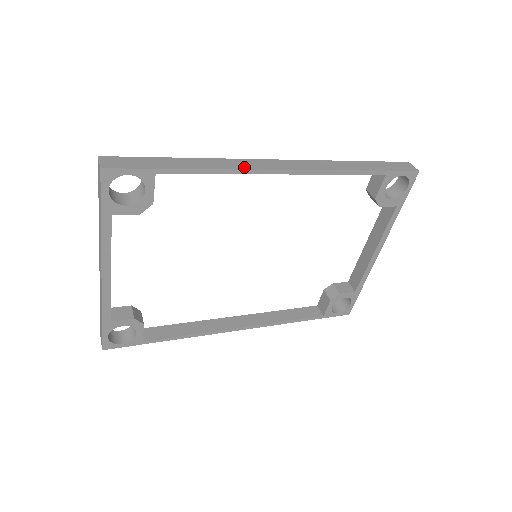
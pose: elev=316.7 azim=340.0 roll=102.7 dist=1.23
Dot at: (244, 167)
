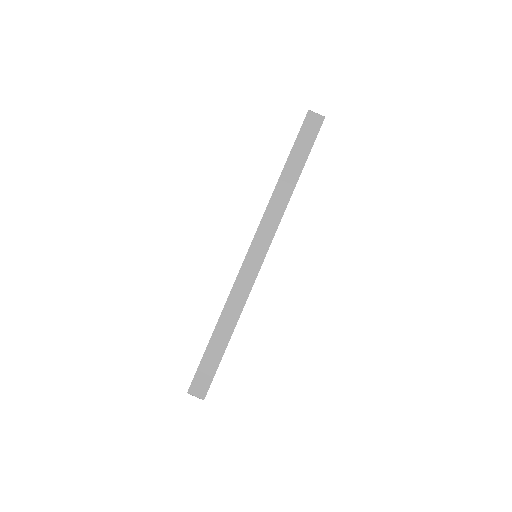
Dot at: (247, 291)
